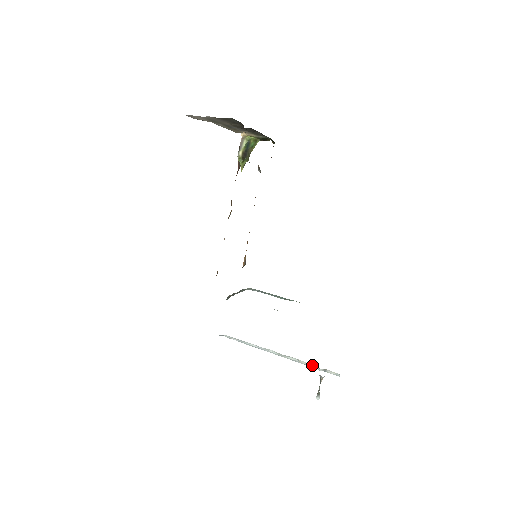
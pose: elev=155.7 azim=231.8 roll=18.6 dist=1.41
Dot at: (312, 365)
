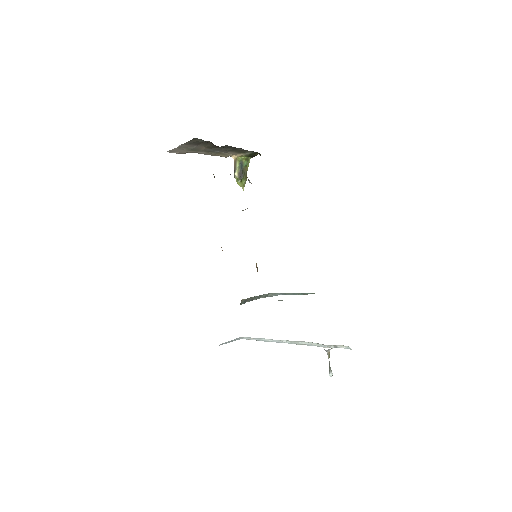
Dot at: (322, 344)
